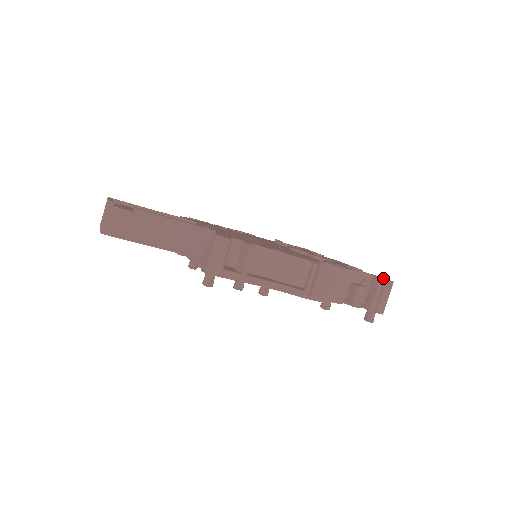
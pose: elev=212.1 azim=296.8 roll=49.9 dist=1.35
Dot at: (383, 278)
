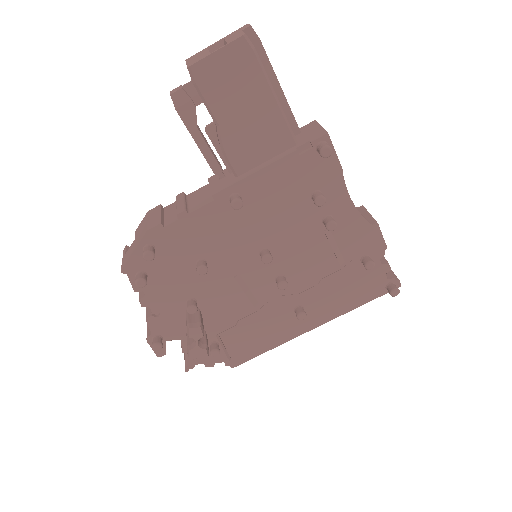
Dot at: occluded
